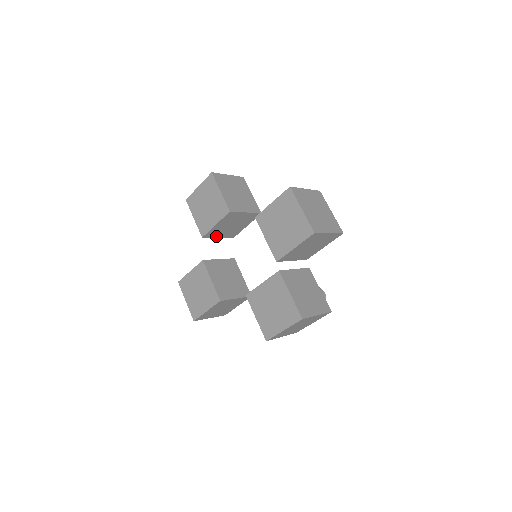
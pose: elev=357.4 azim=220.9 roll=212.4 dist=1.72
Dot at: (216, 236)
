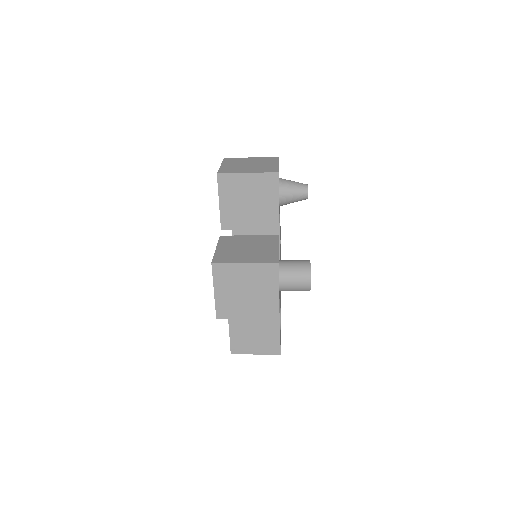
Dot at: occluded
